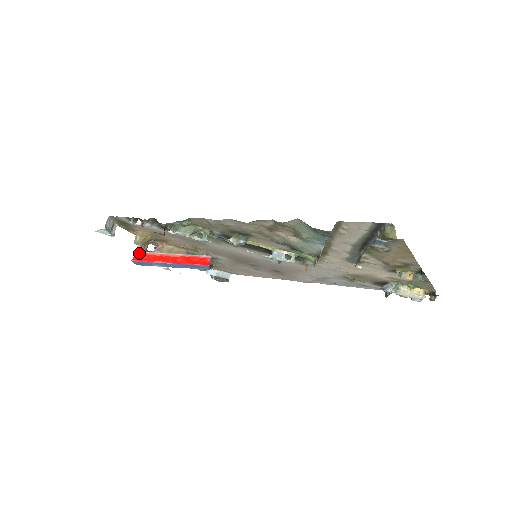
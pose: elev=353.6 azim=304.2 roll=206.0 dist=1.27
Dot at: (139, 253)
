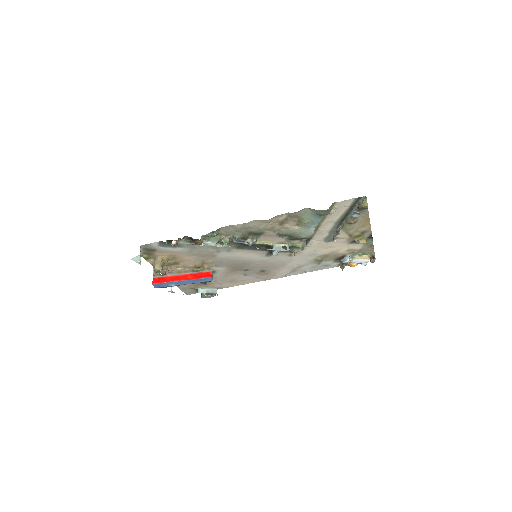
Dot at: (156, 278)
